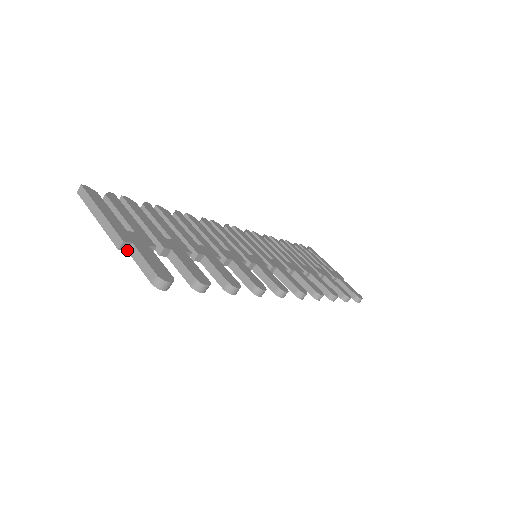
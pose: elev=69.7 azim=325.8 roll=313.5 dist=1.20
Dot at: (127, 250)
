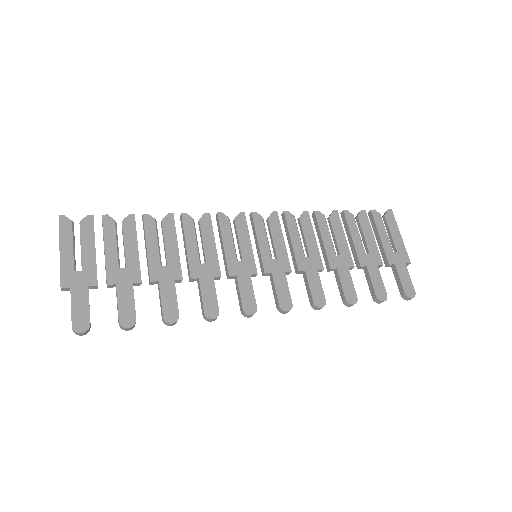
Dot at: (70, 290)
